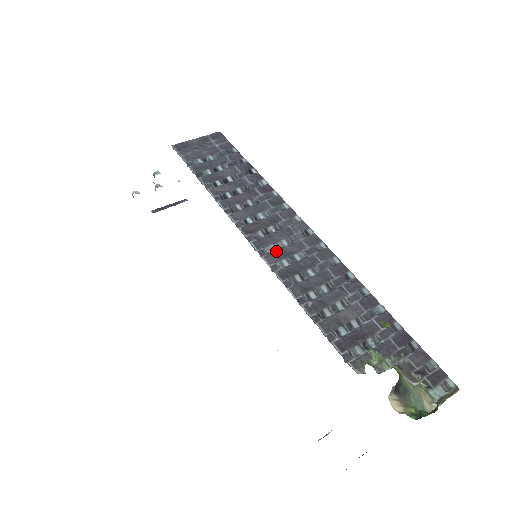
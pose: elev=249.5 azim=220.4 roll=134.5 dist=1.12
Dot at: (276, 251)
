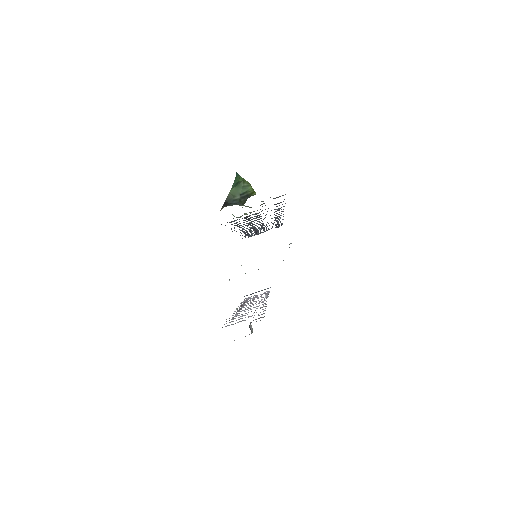
Dot at: occluded
